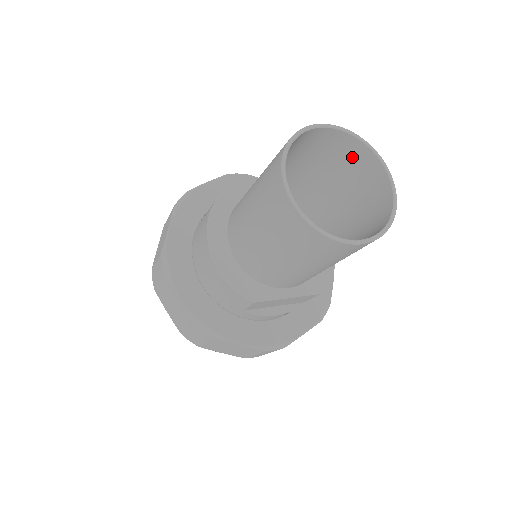
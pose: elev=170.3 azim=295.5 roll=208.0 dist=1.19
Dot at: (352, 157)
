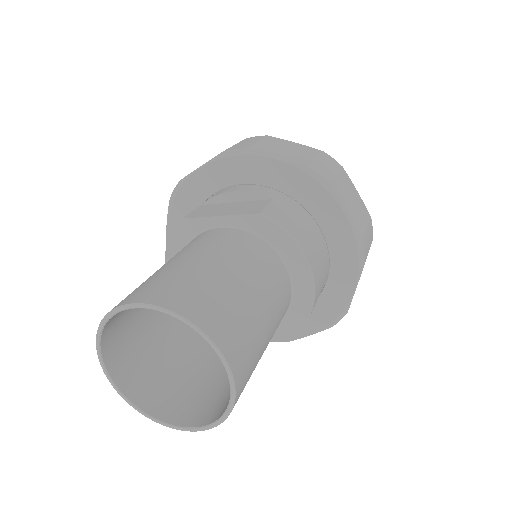
Dot at: (209, 312)
